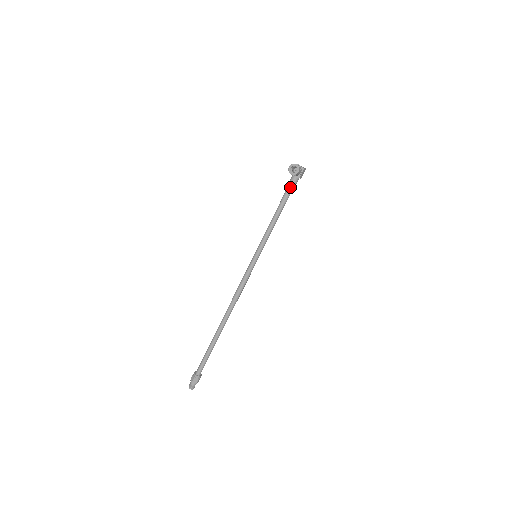
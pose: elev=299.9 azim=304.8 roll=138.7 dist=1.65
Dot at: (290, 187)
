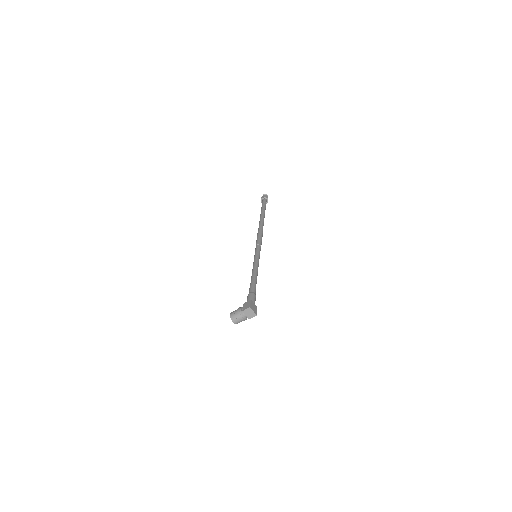
Dot at: occluded
